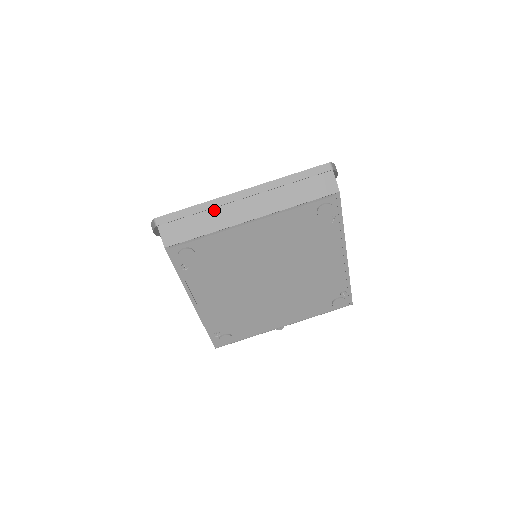
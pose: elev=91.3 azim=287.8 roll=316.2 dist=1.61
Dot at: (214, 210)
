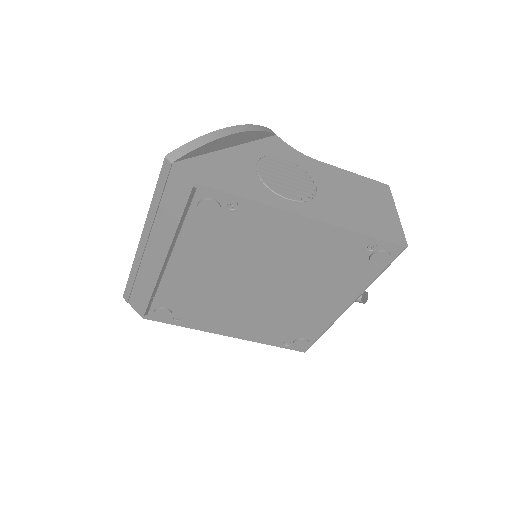
Dot at: (141, 269)
